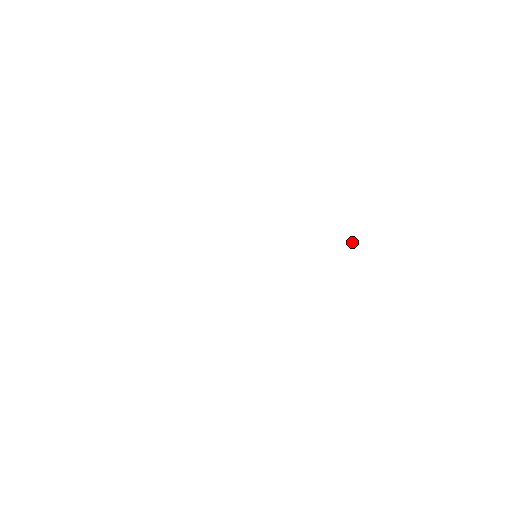
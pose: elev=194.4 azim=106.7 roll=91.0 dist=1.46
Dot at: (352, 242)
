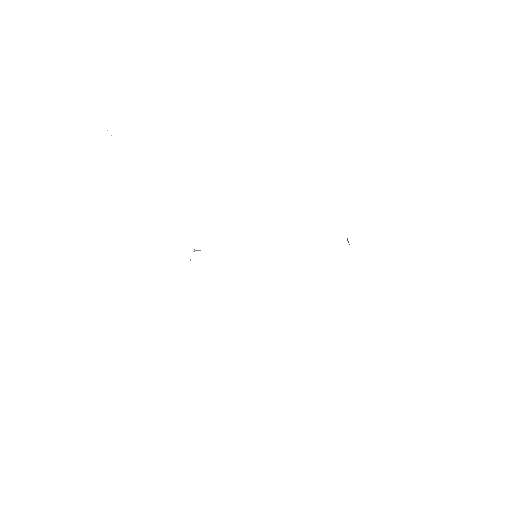
Dot at: occluded
